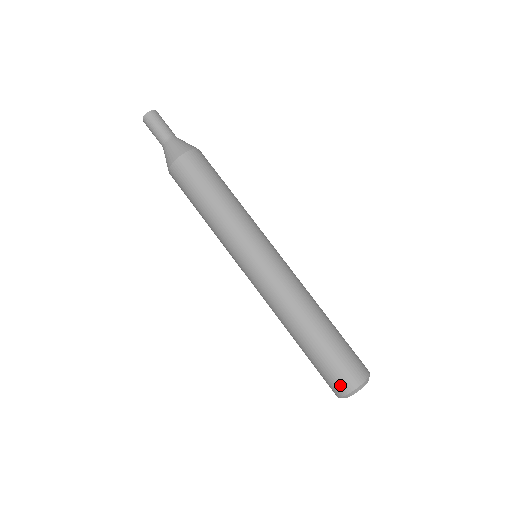
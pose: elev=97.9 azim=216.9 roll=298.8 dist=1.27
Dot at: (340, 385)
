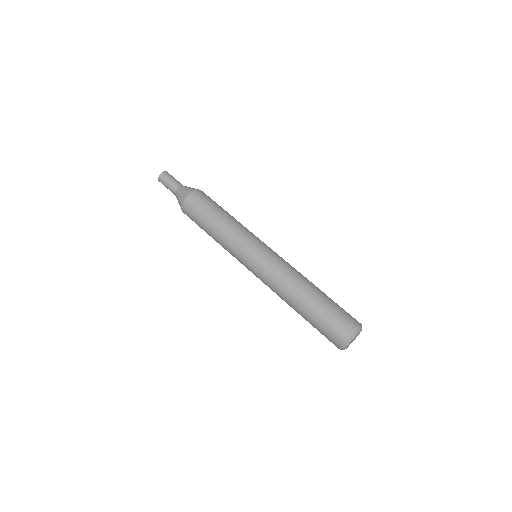
Dot at: (335, 340)
